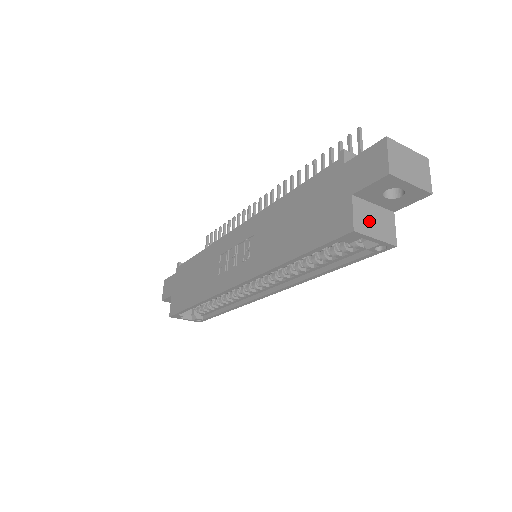
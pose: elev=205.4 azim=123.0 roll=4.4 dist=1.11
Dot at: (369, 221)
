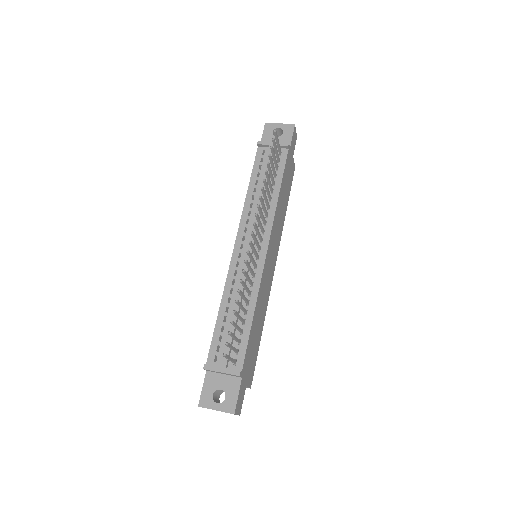
Dot at: occluded
